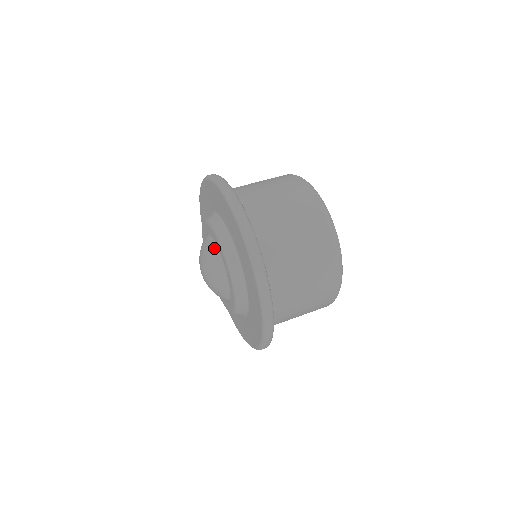
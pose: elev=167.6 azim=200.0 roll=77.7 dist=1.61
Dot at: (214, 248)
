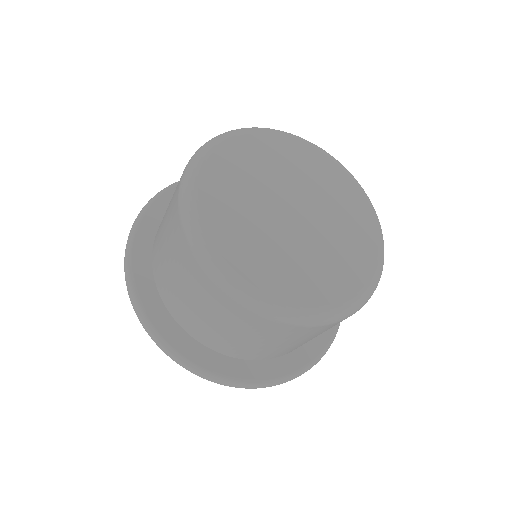
Dot at: occluded
